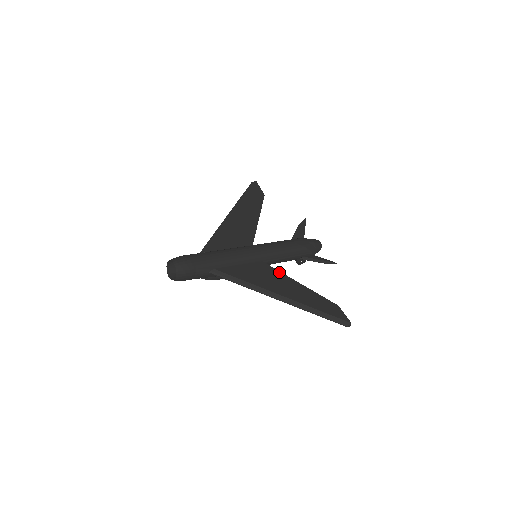
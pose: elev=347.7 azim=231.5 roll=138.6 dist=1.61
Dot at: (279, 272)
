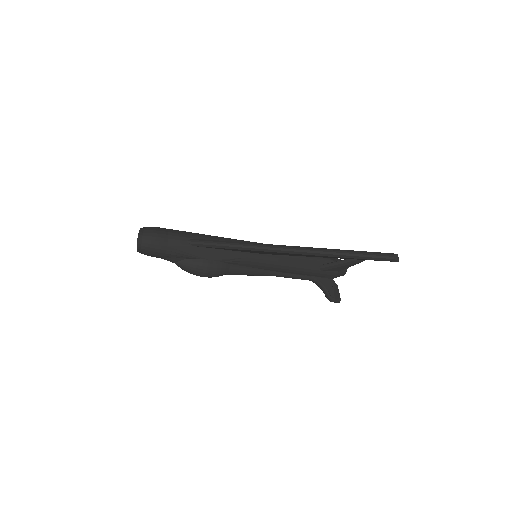
Dot at: occluded
